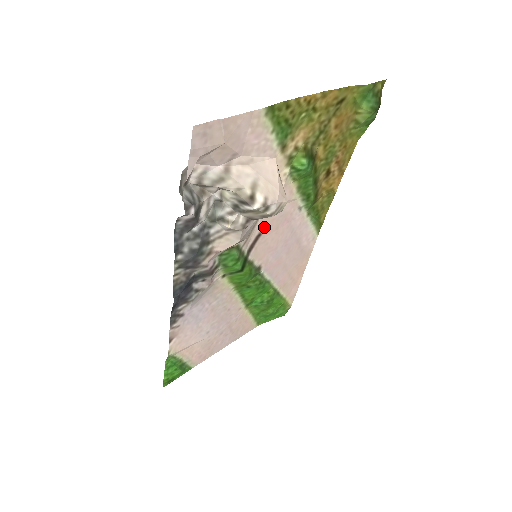
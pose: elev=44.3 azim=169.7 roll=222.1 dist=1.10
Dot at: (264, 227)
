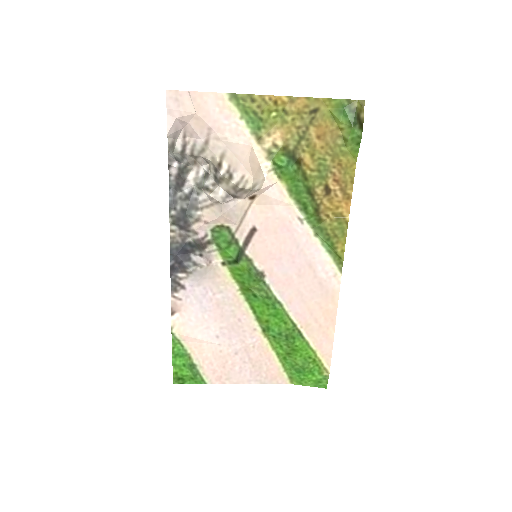
Dot at: (258, 222)
